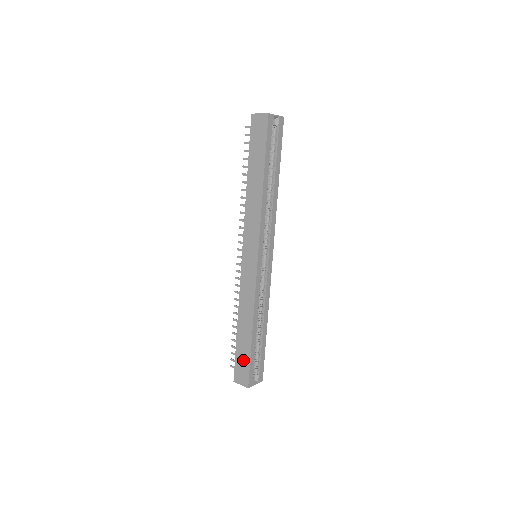
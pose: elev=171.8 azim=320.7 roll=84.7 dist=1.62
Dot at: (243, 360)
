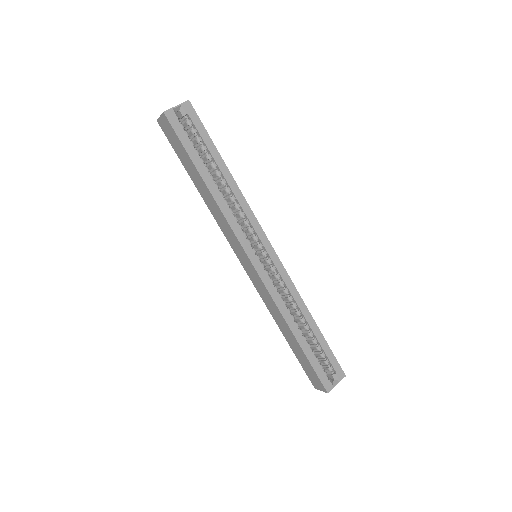
Dot at: (307, 366)
